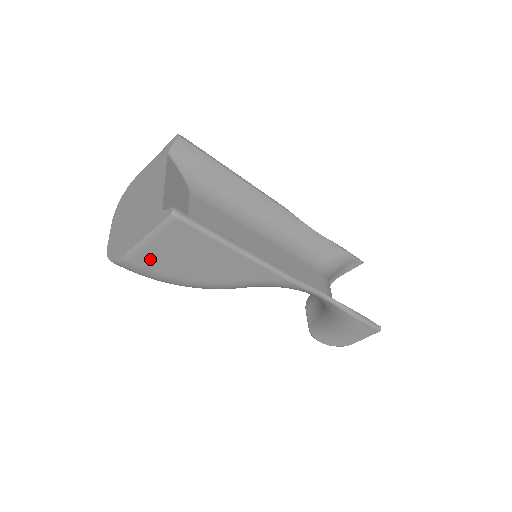
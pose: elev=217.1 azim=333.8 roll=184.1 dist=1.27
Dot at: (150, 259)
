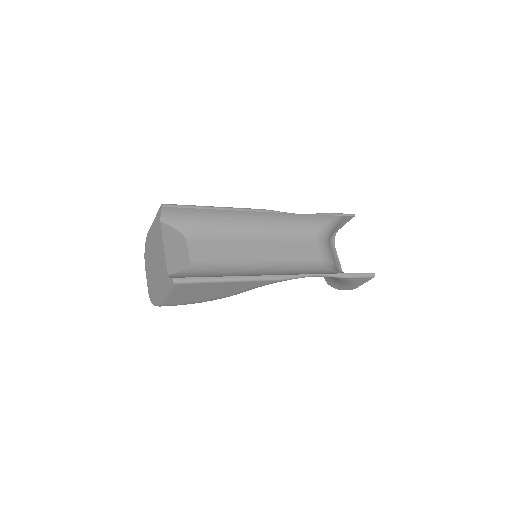
Dot at: (175, 301)
